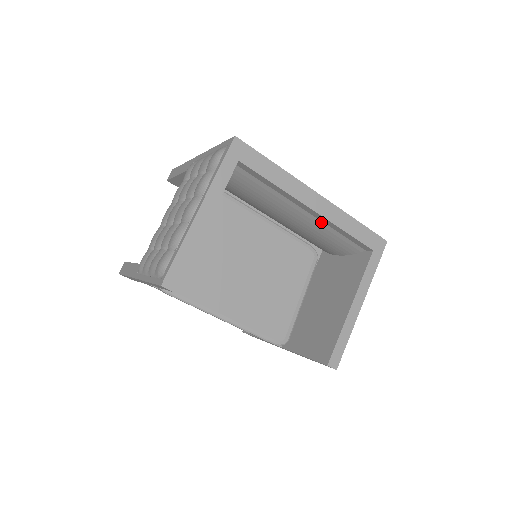
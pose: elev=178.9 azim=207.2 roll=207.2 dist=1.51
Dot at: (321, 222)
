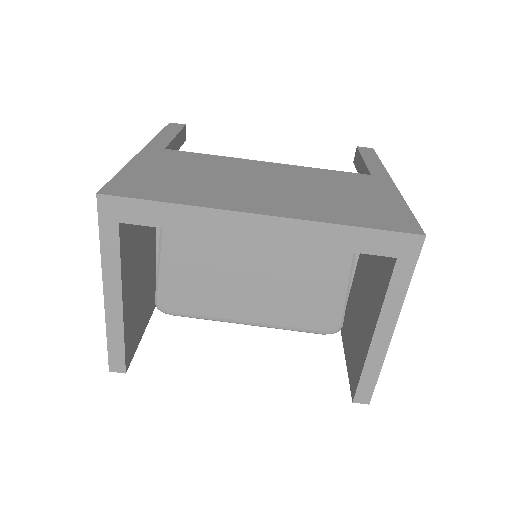
Dot at: occluded
